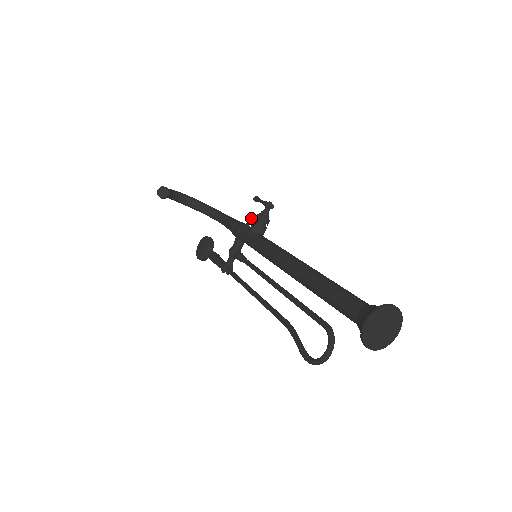
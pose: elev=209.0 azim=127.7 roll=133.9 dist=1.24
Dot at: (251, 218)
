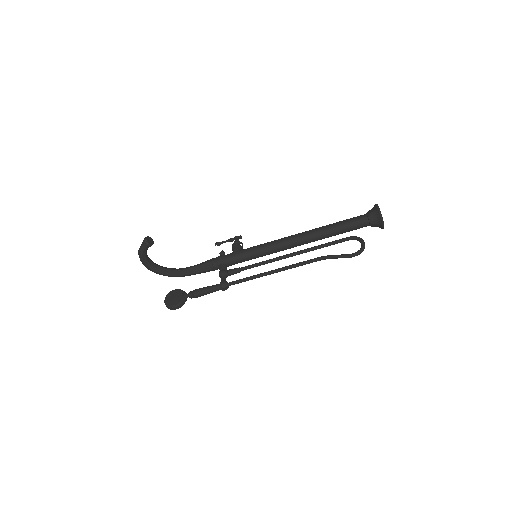
Dot at: (224, 252)
